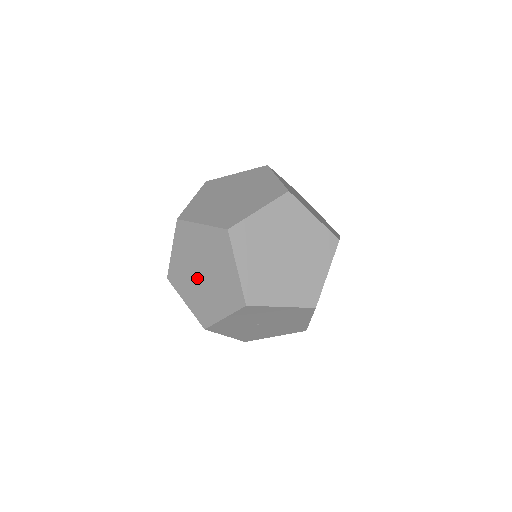
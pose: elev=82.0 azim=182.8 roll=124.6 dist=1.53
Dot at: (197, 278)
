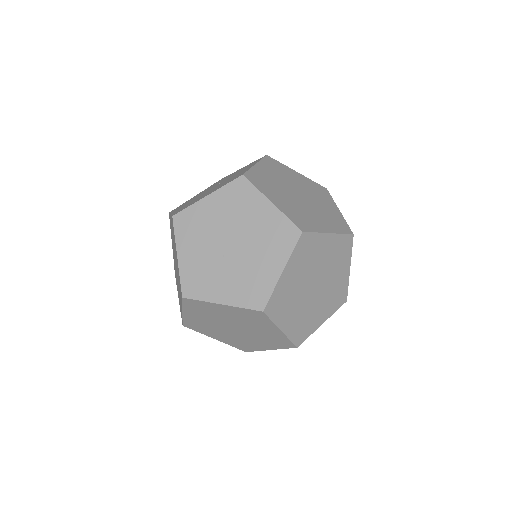
Dot at: (227, 330)
